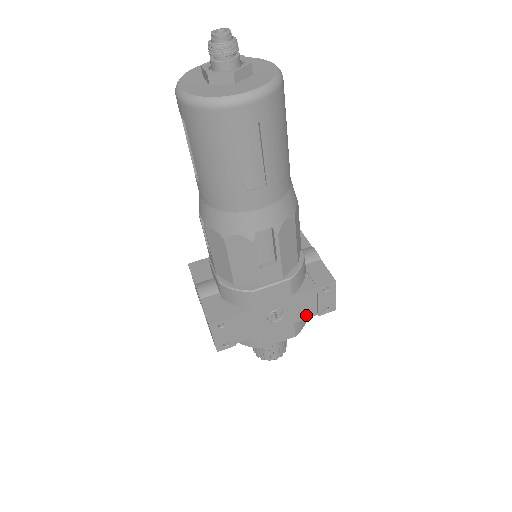
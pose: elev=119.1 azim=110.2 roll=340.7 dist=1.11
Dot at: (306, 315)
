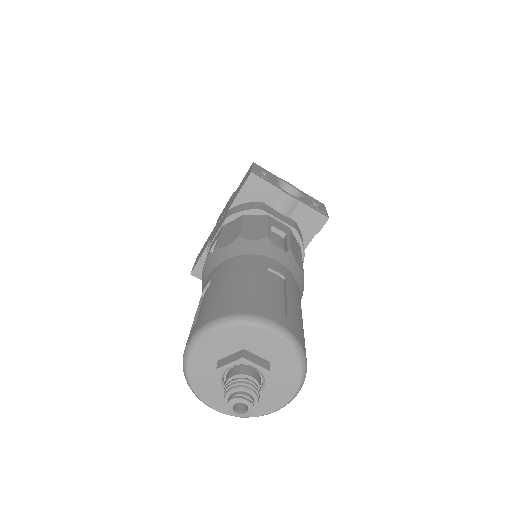
Dot at: occluded
